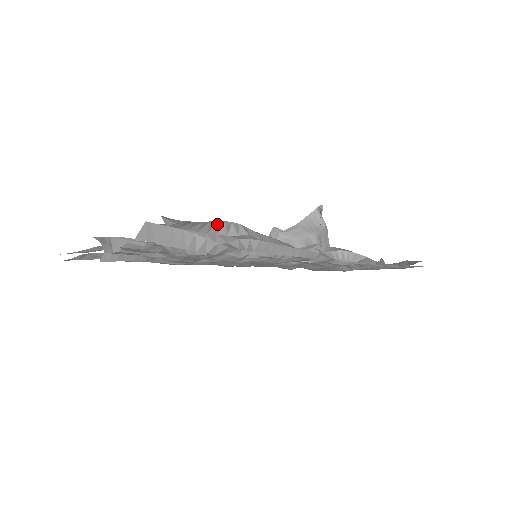
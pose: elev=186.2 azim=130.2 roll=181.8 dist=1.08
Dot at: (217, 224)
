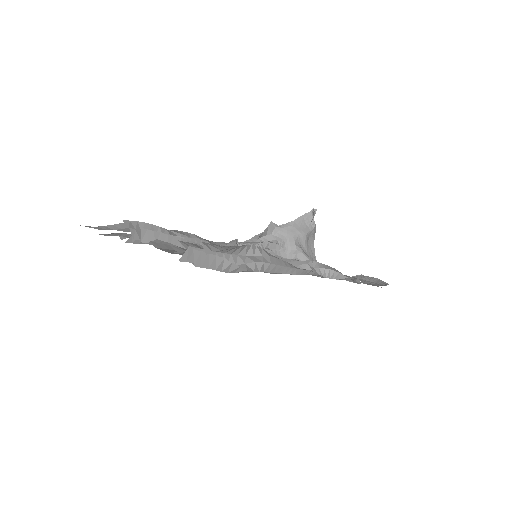
Dot at: (241, 248)
